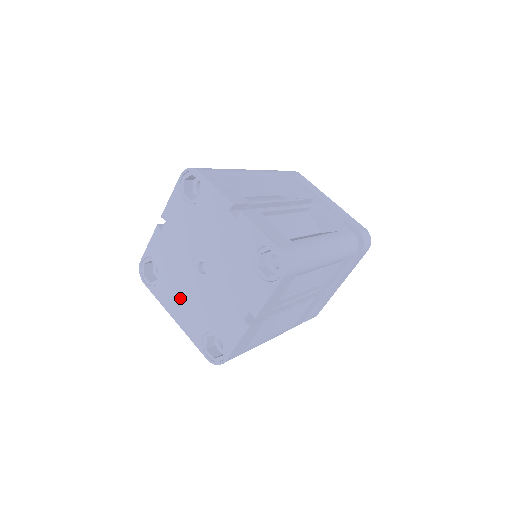
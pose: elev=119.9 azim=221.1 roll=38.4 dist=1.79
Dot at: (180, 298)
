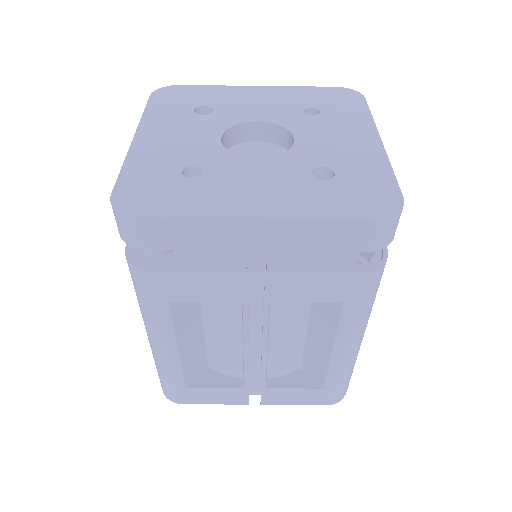
Dot at: occluded
